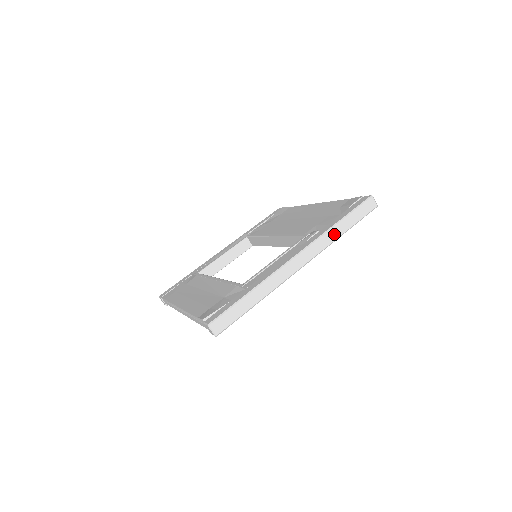
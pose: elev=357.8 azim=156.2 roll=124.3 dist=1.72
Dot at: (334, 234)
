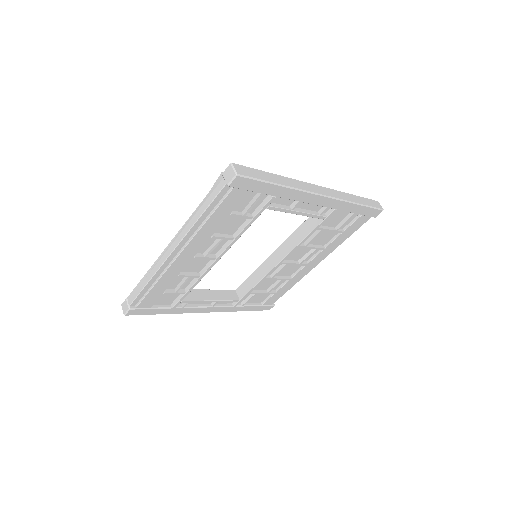
Dot at: (349, 198)
